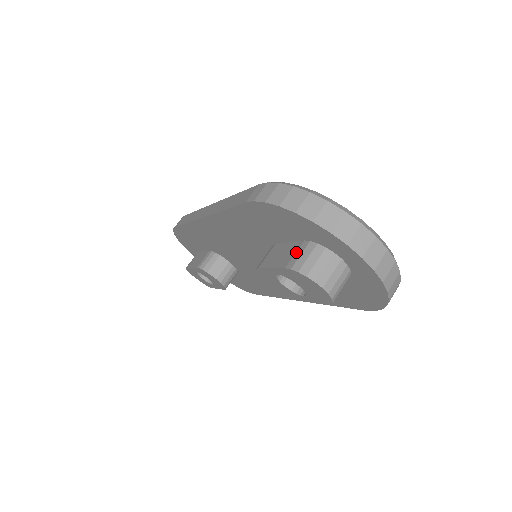
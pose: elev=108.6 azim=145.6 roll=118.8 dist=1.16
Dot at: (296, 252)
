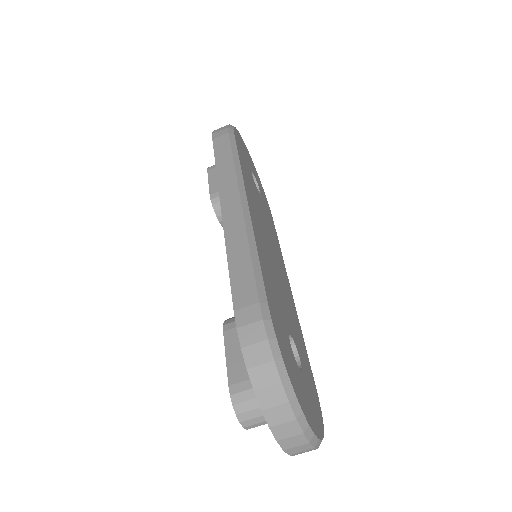
Dot at: (247, 380)
